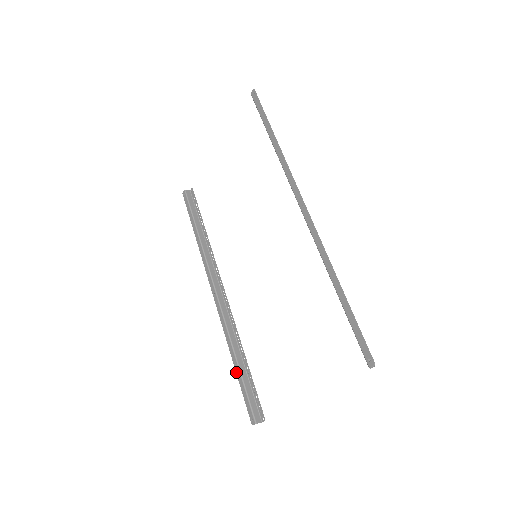
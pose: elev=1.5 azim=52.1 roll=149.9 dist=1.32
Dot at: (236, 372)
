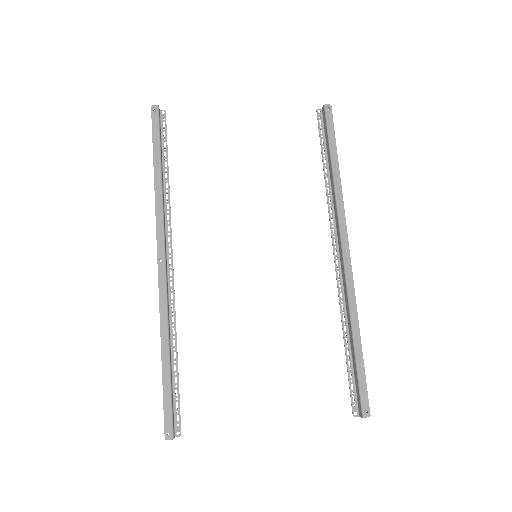
Dot at: (163, 369)
